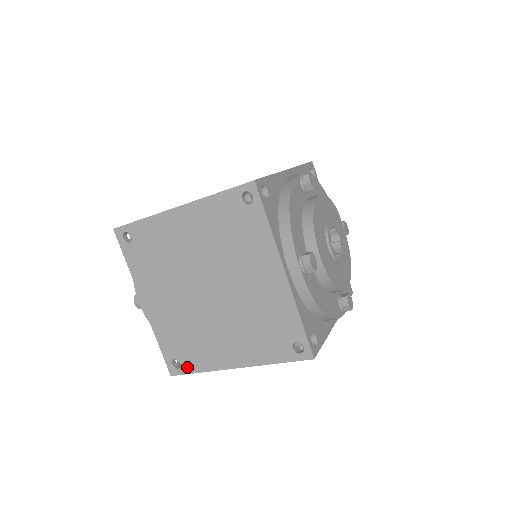
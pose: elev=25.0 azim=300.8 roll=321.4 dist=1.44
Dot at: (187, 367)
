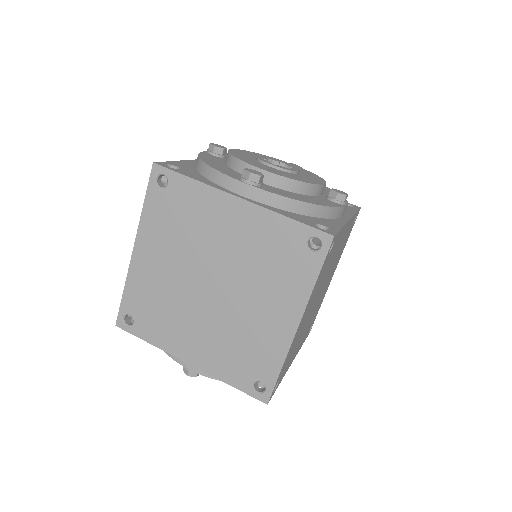
Dot at: (268, 378)
